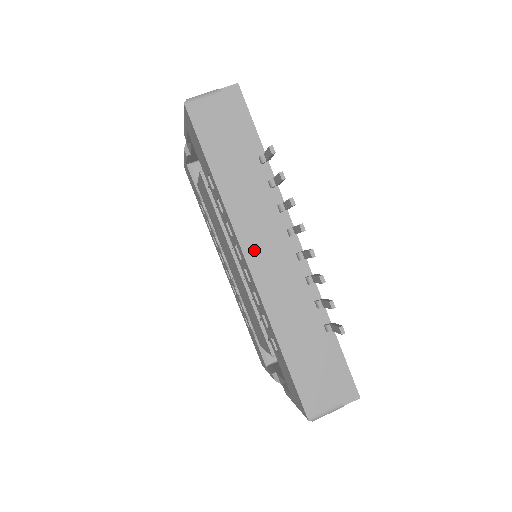
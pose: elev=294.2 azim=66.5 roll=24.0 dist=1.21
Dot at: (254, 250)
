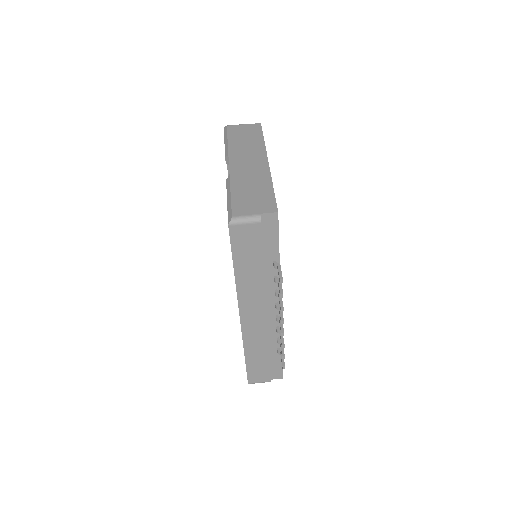
Dot at: (247, 313)
